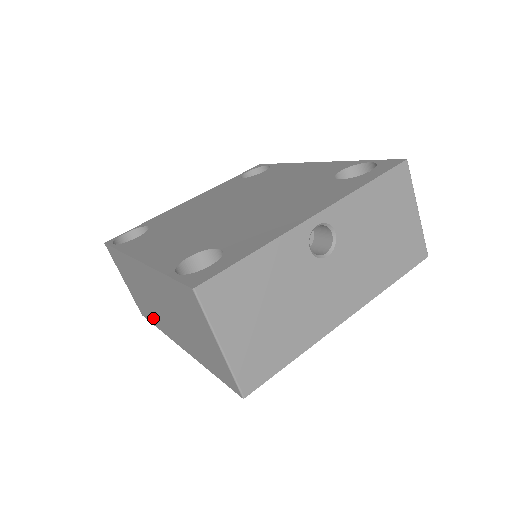
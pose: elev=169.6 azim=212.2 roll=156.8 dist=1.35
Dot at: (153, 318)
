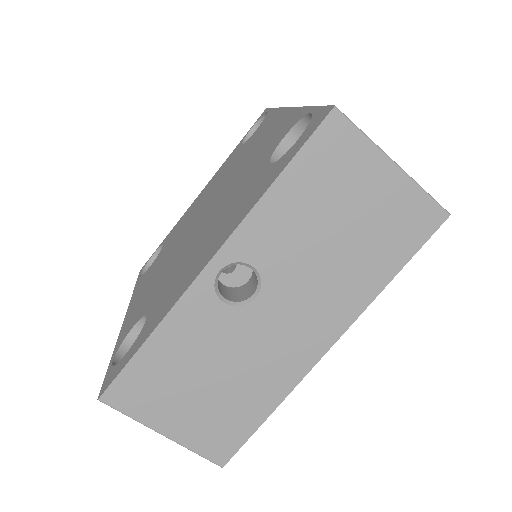
Dot at: occluded
